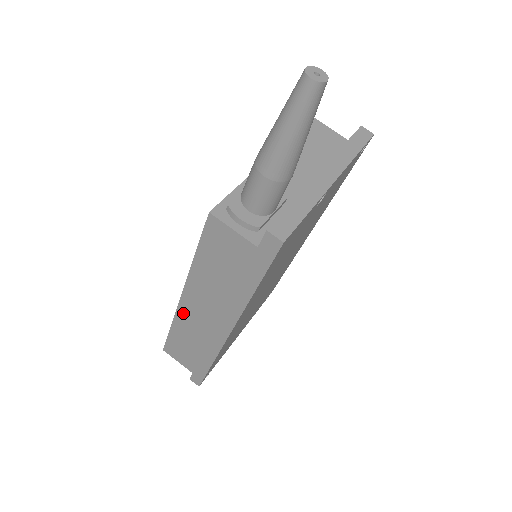
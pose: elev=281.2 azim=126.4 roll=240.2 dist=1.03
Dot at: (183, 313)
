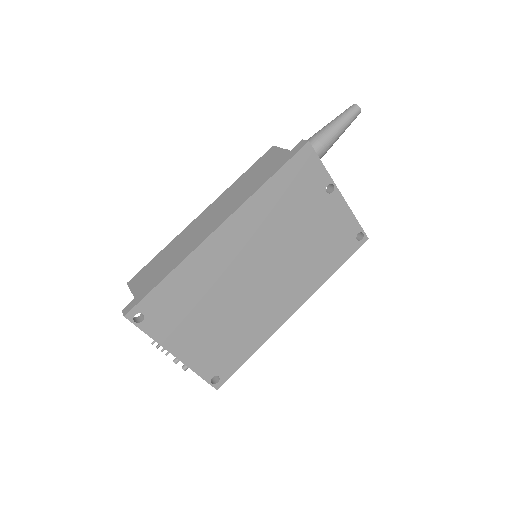
Dot at: (190, 227)
